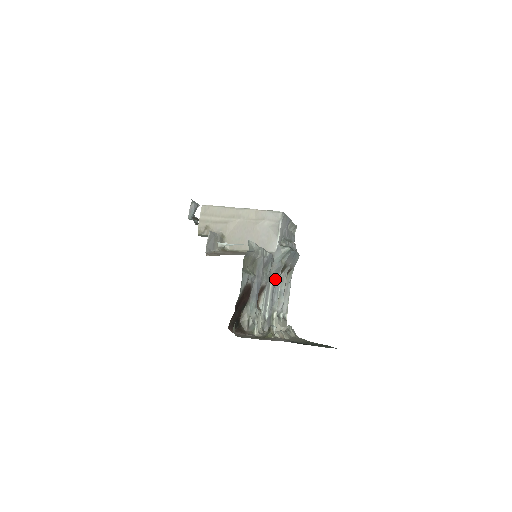
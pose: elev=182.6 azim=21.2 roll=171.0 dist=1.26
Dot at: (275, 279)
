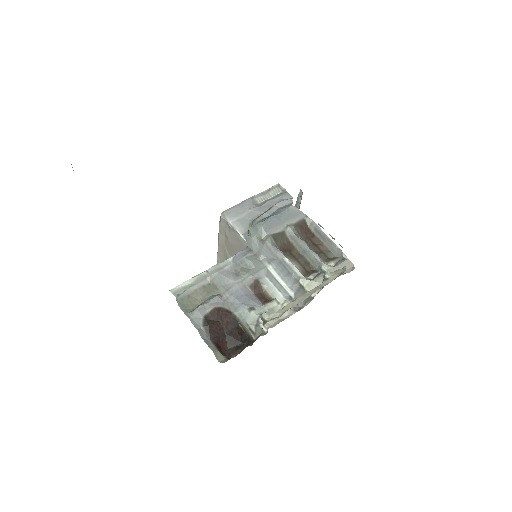
Dot at: (273, 258)
